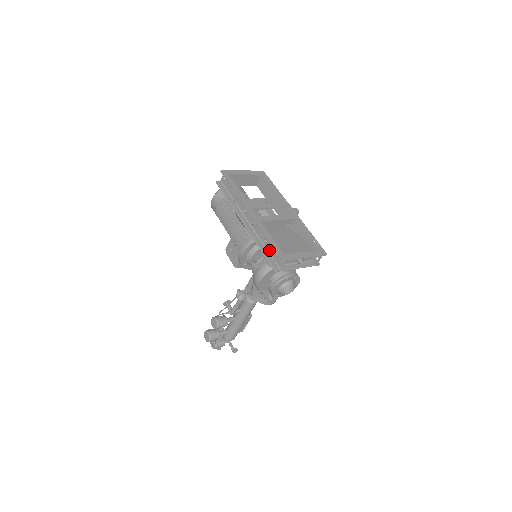
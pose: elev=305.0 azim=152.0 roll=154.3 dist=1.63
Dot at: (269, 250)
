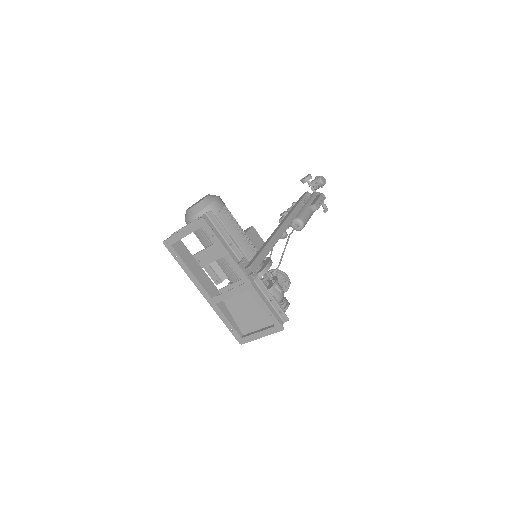
Dot at: occluded
